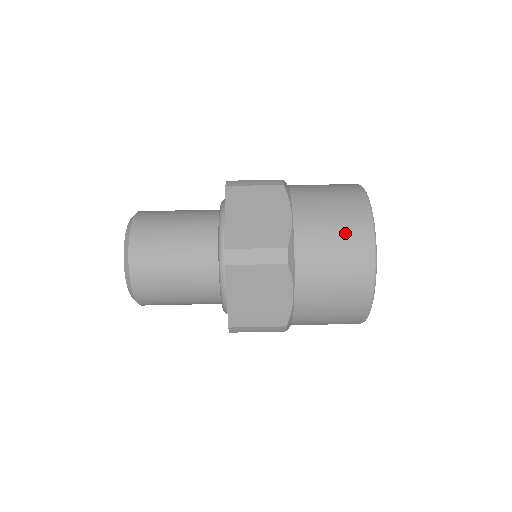
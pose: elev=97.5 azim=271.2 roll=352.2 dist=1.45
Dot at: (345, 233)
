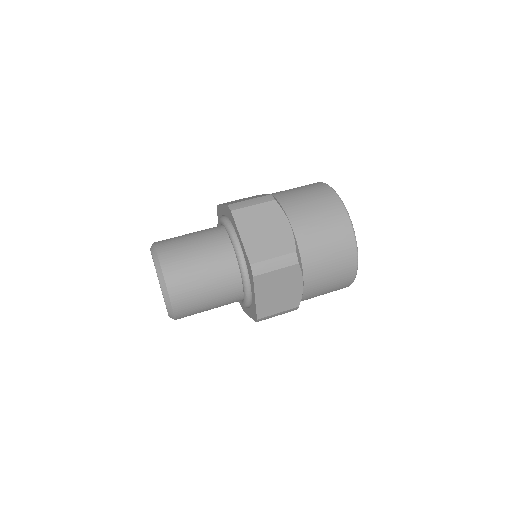
Dot at: (332, 229)
